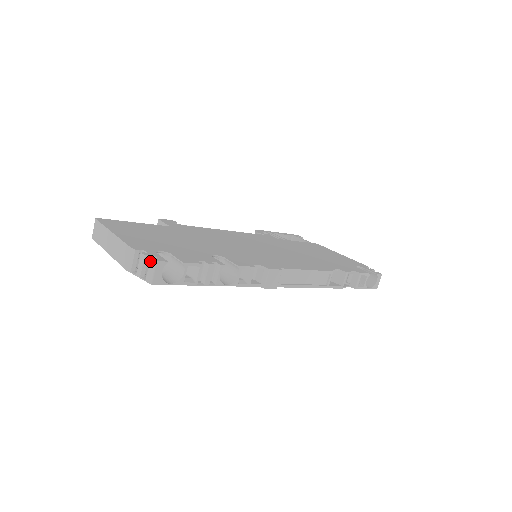
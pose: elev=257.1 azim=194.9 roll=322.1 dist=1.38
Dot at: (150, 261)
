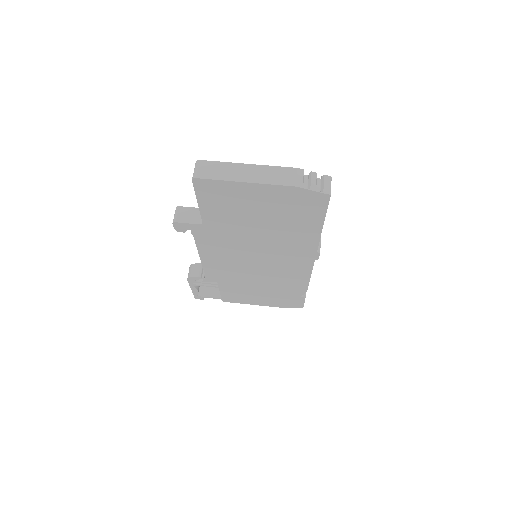
Dot at: (325, 177)
